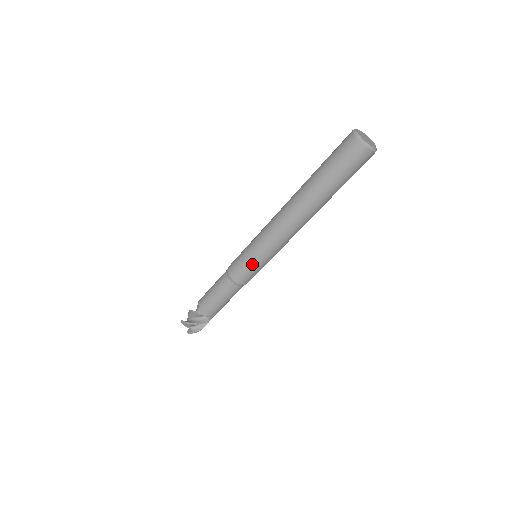
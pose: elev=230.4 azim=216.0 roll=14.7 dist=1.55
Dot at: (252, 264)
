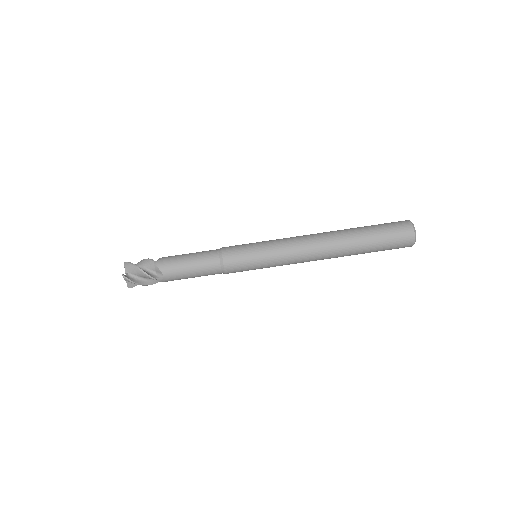
Dot at: (253, 254)
